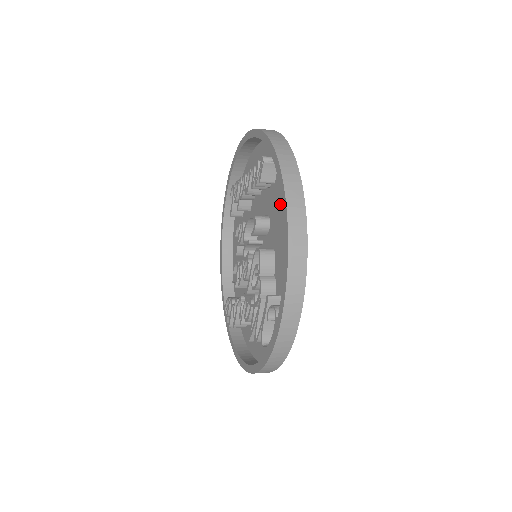
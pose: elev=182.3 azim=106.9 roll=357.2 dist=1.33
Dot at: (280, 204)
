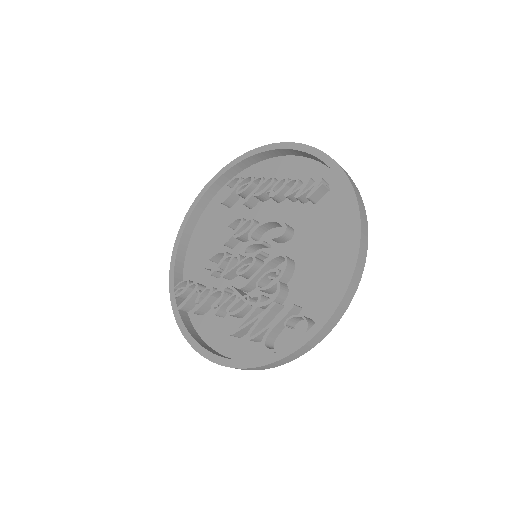
Dot at: (321, 226)
